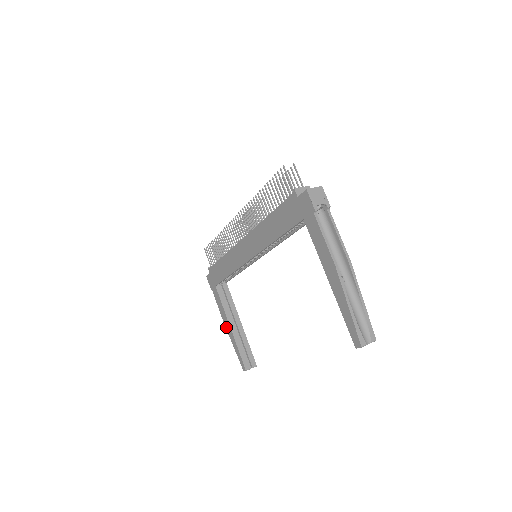
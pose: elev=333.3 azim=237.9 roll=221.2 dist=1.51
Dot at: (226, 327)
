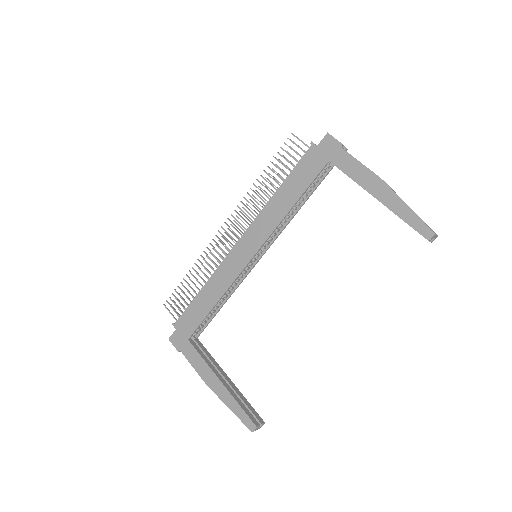
Dot at: (212, 387)
